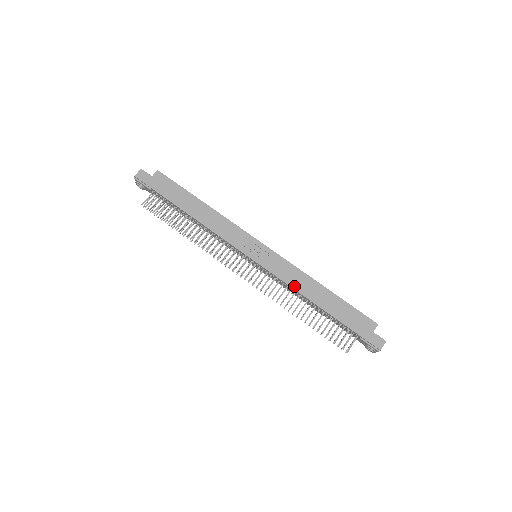
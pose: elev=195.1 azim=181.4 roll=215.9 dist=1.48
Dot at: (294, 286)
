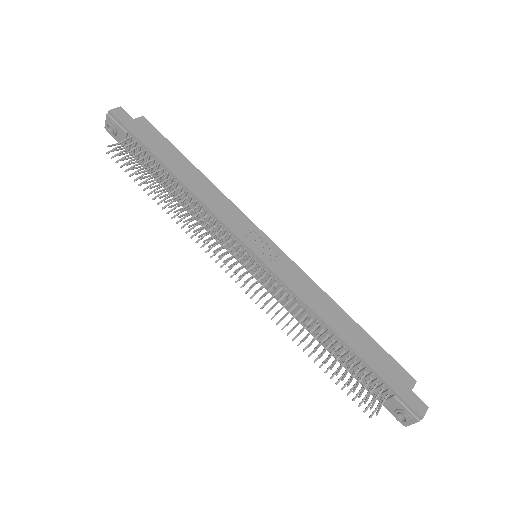
Dot at: (309, 303)
